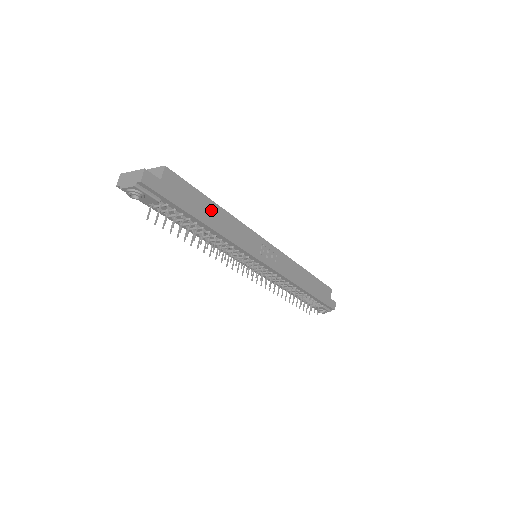
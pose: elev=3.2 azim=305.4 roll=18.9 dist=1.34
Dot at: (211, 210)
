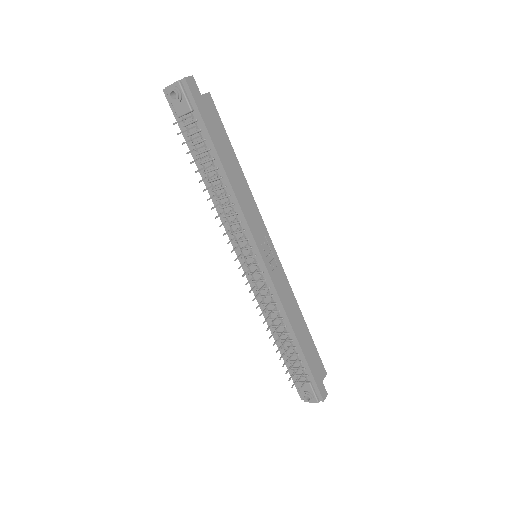
Dot at: (231, 160)
